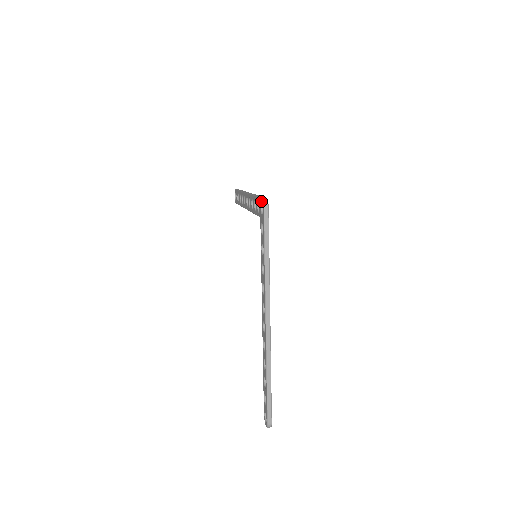
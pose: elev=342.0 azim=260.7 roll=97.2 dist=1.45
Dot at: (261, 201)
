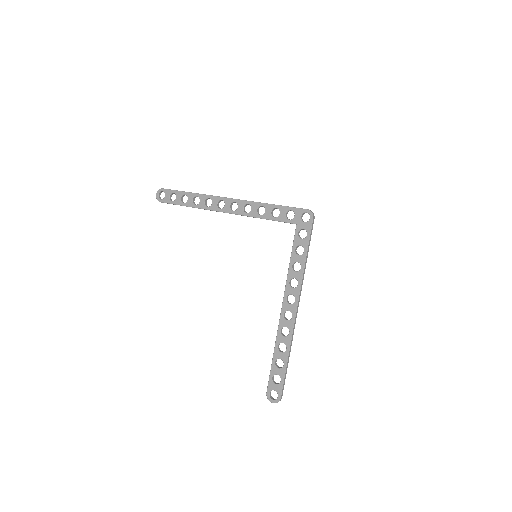
Dot at: (305, 211)
